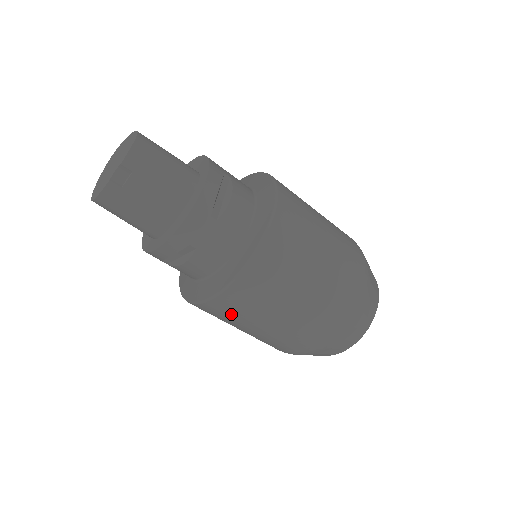
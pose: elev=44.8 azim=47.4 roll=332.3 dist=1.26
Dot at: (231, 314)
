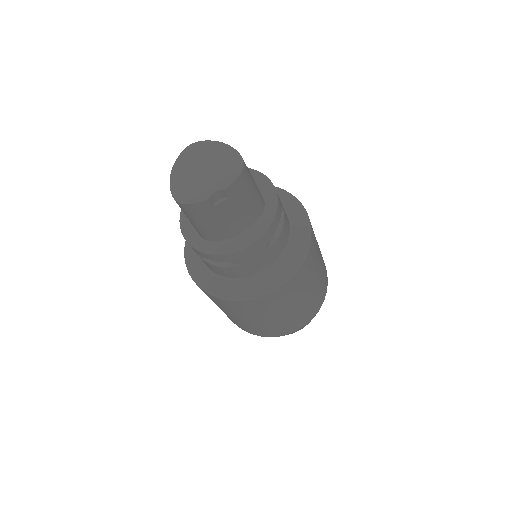
Dot at: (232, 309)
